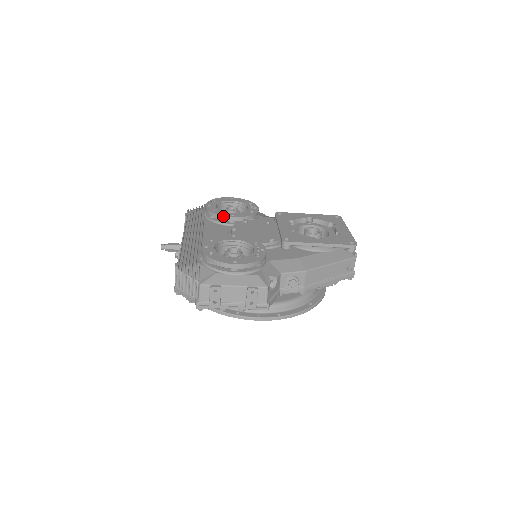
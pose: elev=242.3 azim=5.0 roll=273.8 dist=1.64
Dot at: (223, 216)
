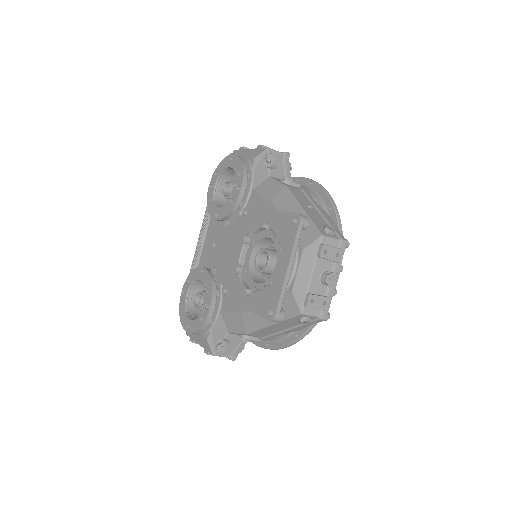
Dot at: (211, 217)
